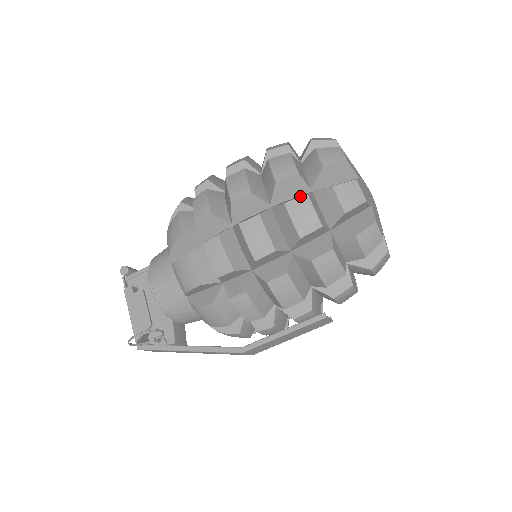
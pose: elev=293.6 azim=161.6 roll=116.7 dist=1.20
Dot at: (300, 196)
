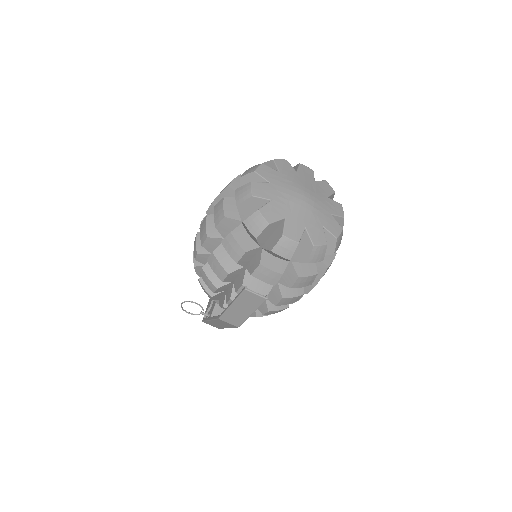
Dot at: occluded
